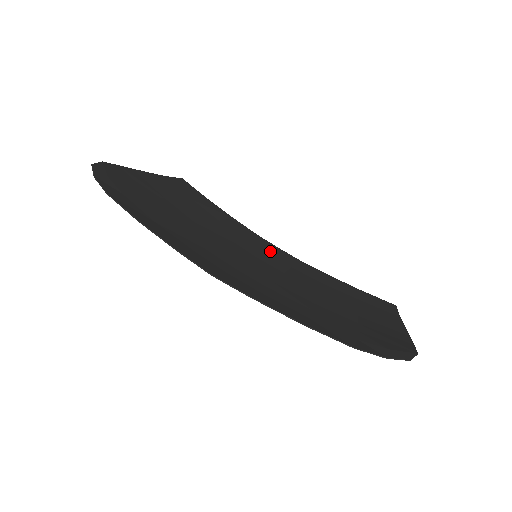
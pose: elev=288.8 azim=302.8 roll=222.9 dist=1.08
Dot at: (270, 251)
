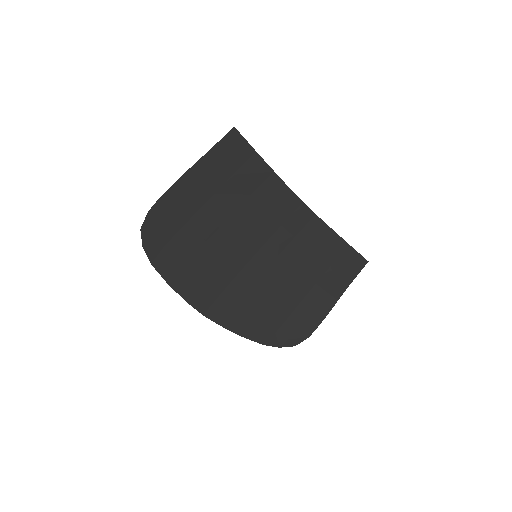
Dot at: (287, 218)
